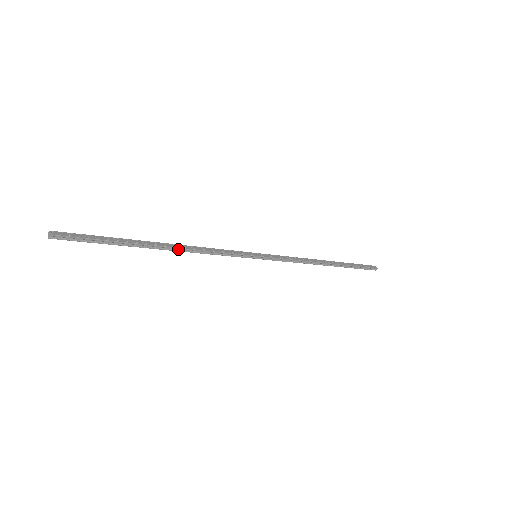
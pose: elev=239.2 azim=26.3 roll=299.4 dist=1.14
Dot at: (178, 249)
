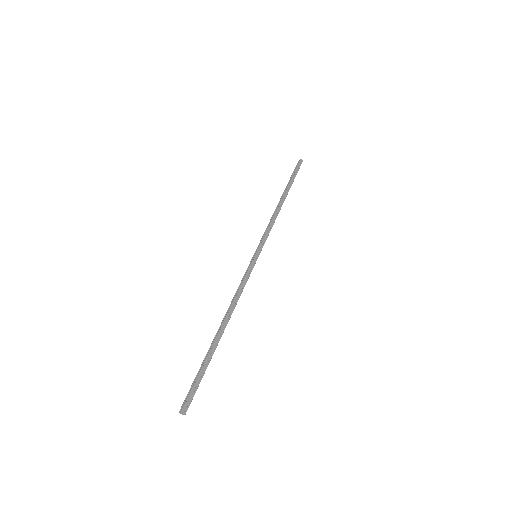
Dot at: (228, 318)
